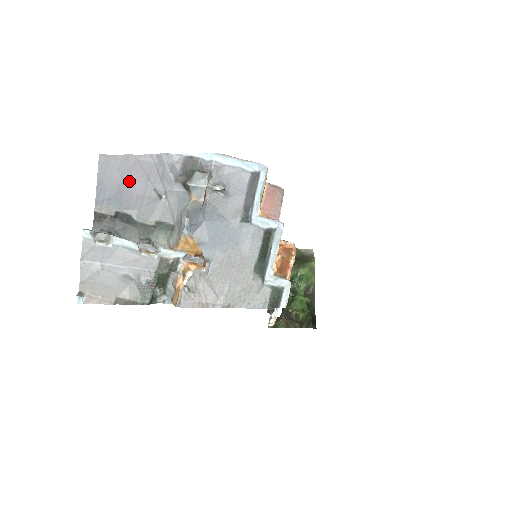
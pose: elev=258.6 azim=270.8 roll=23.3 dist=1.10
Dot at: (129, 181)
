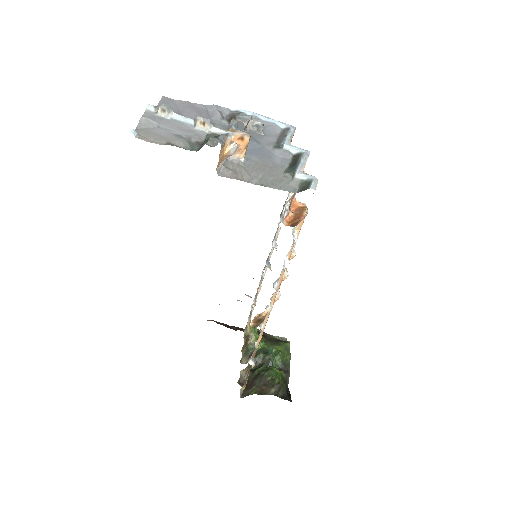
Dot at: (184, 112)
